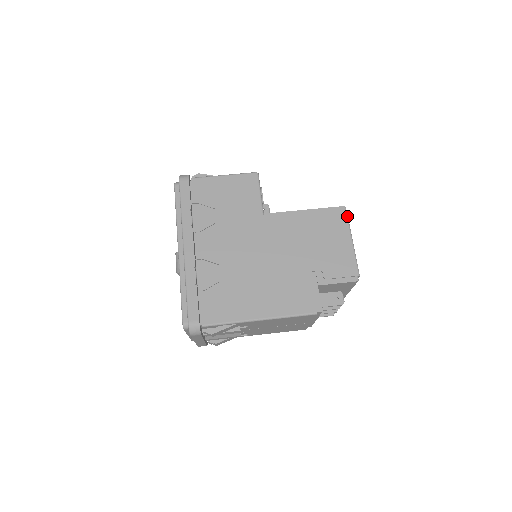
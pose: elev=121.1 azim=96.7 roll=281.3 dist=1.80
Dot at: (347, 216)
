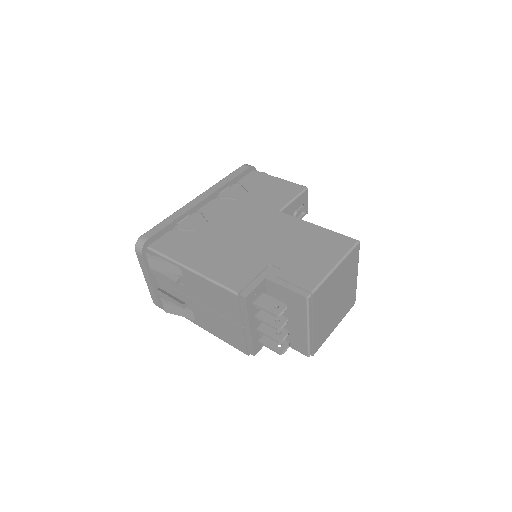
Dot at: (353, 247)
